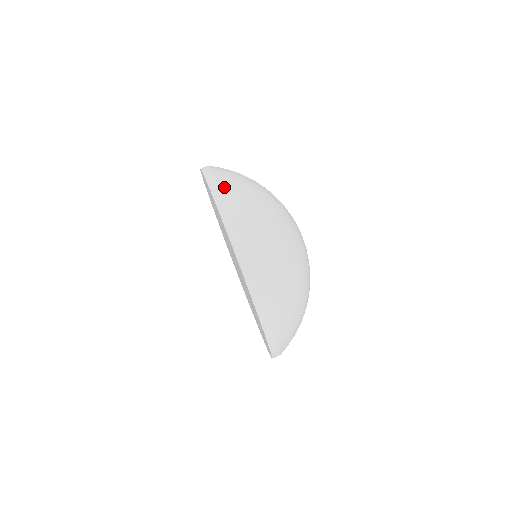
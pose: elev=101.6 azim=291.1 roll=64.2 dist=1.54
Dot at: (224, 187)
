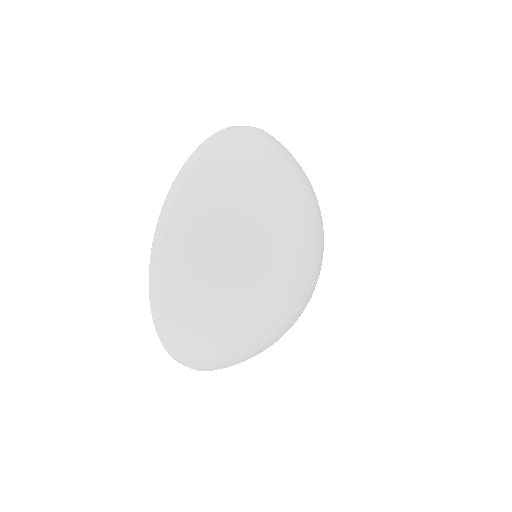
Dot at: (249, 129)
